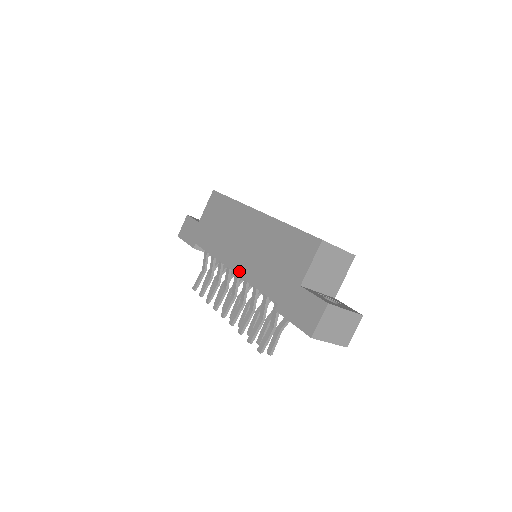
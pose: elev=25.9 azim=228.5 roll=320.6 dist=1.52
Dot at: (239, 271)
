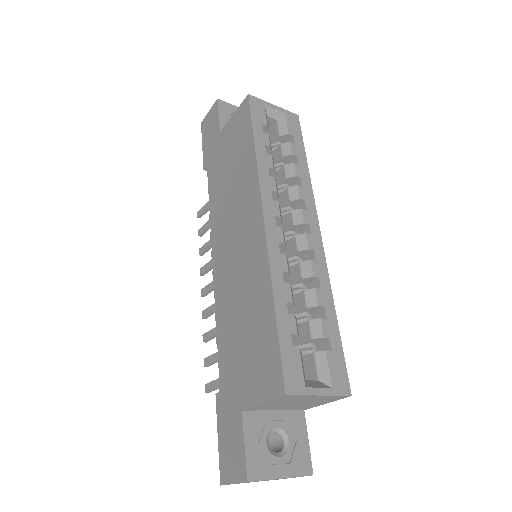
Dot at: (216, 282)
